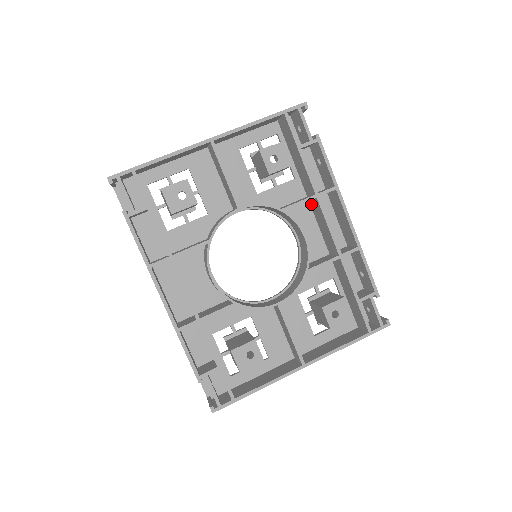
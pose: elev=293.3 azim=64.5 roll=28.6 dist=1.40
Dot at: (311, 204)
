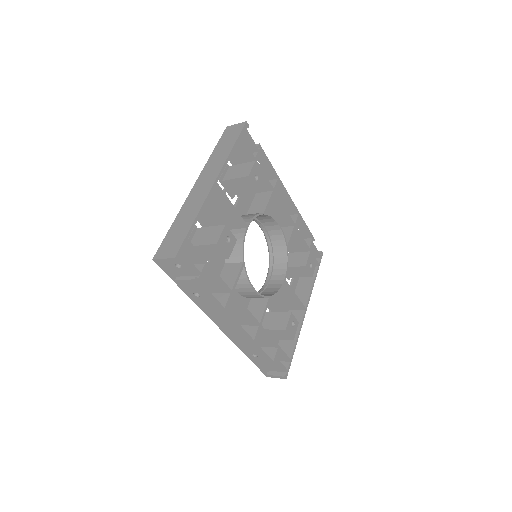
Dot at: occluded
